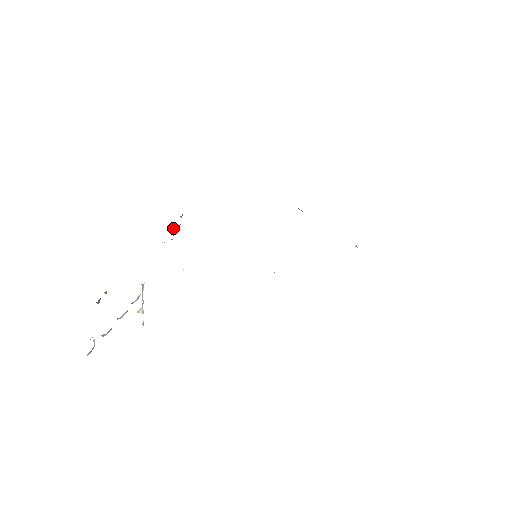
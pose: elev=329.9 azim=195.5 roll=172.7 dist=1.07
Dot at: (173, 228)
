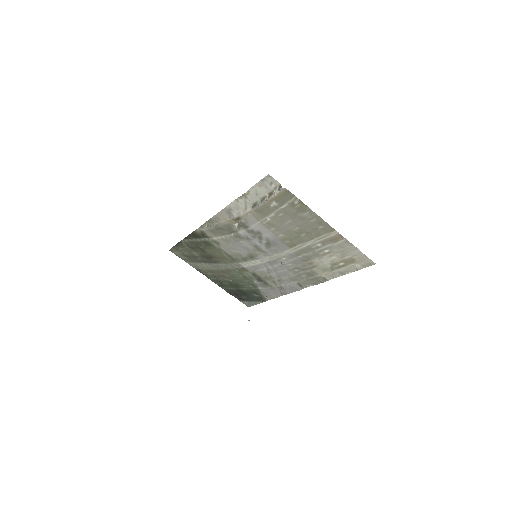
Dot at: (208, 224)
